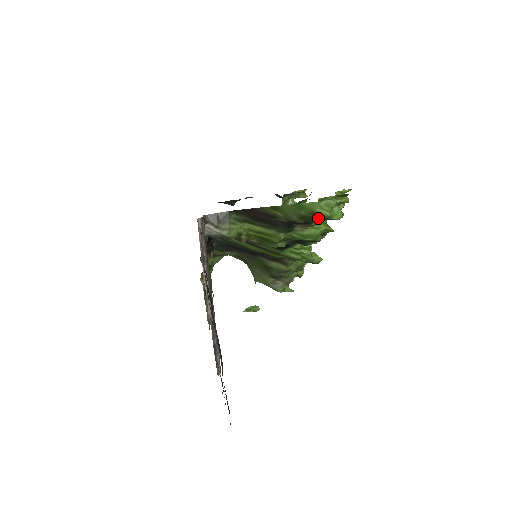
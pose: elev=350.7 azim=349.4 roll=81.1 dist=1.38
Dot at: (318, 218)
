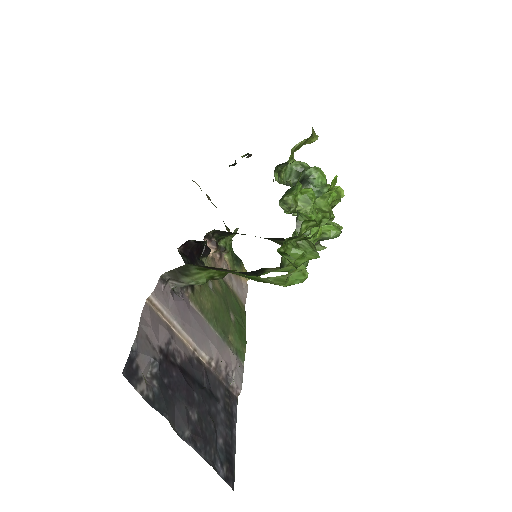
Dot at: occluded
